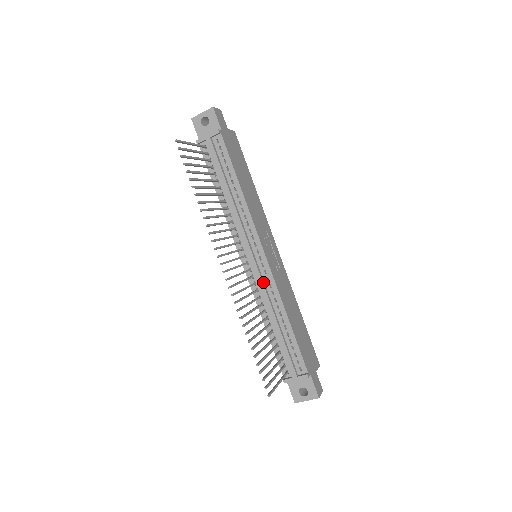
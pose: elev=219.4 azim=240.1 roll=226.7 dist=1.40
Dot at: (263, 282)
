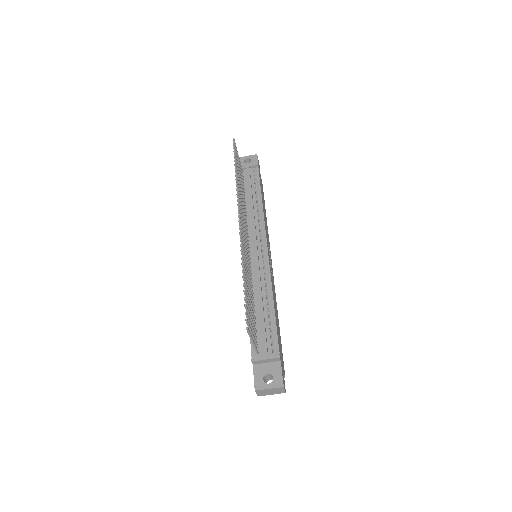
Dot at: (259, 268)
